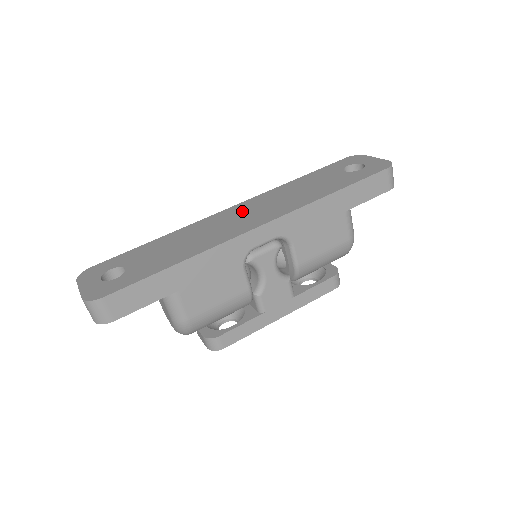
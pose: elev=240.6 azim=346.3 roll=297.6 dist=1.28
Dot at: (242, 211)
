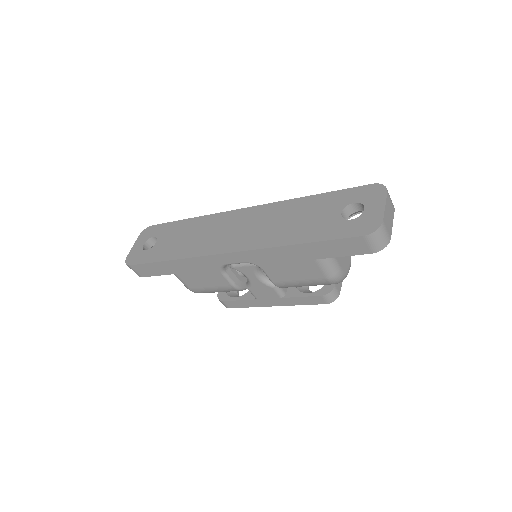
Dot at: (242, 221)
